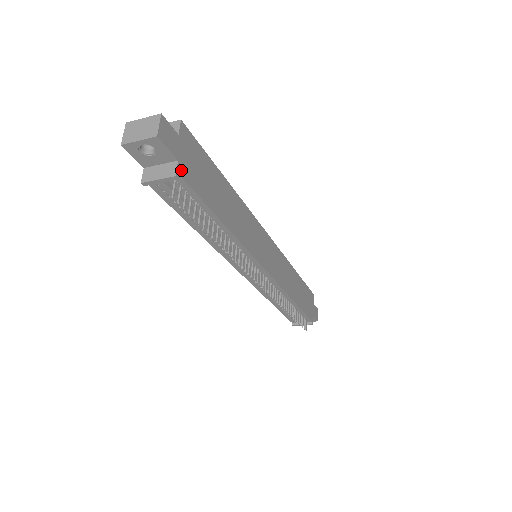
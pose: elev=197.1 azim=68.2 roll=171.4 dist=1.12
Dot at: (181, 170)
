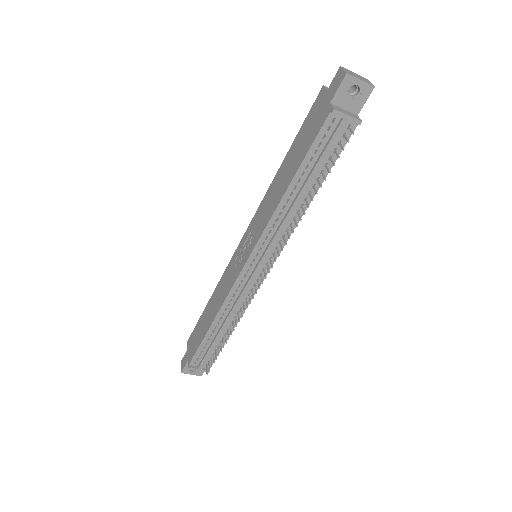
Dot at: occluded
